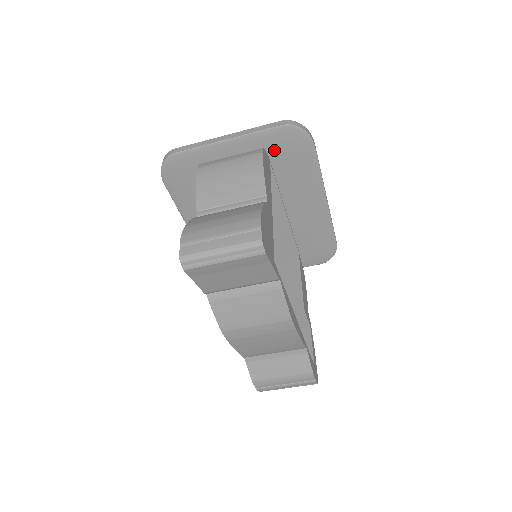
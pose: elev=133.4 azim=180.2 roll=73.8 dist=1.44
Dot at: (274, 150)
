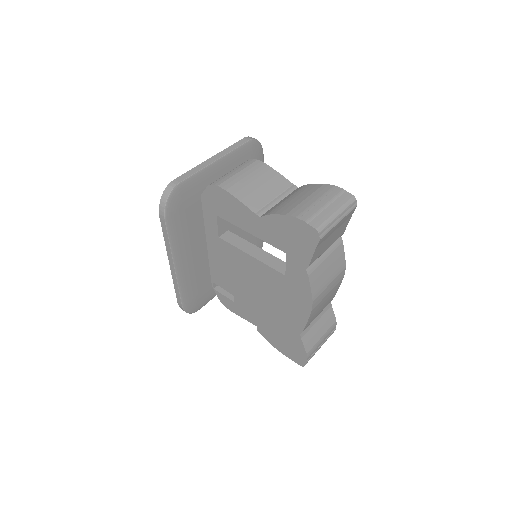
Dot at: occluded
